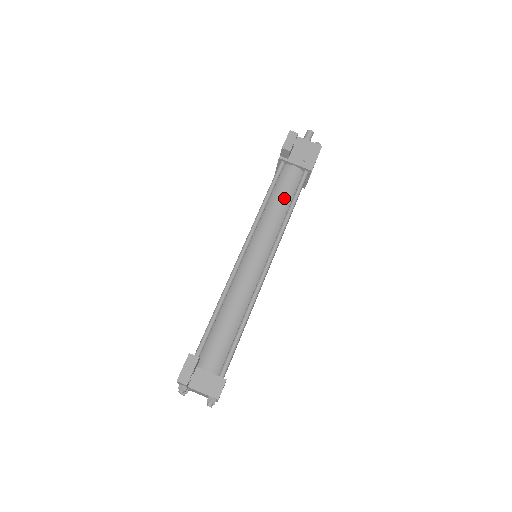
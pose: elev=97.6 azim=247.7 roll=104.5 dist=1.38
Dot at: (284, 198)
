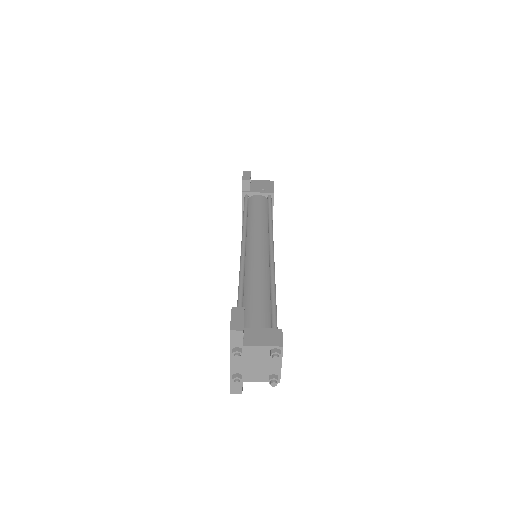
Dot at: (260, 211)
